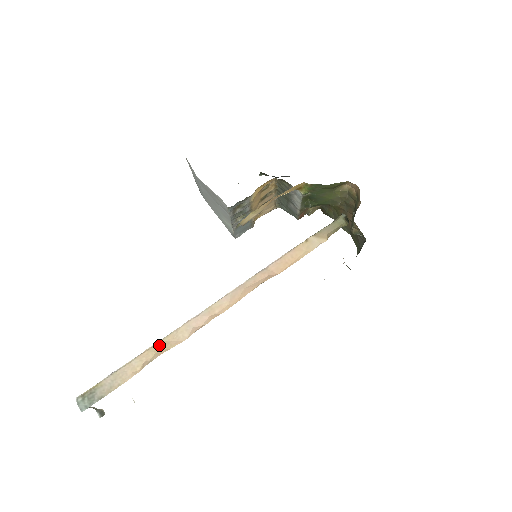
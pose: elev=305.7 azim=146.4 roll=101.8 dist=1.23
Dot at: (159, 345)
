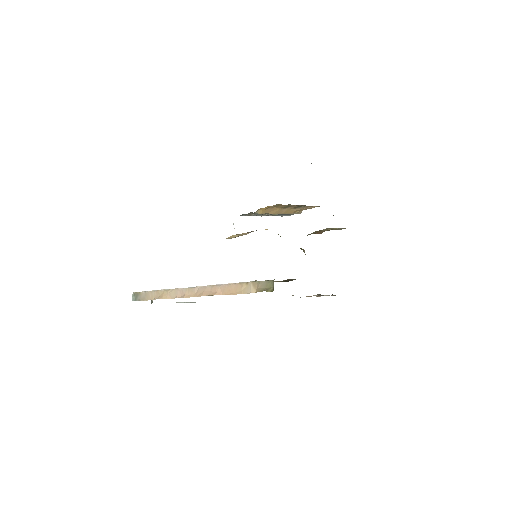
Dot at: (163, 292)
